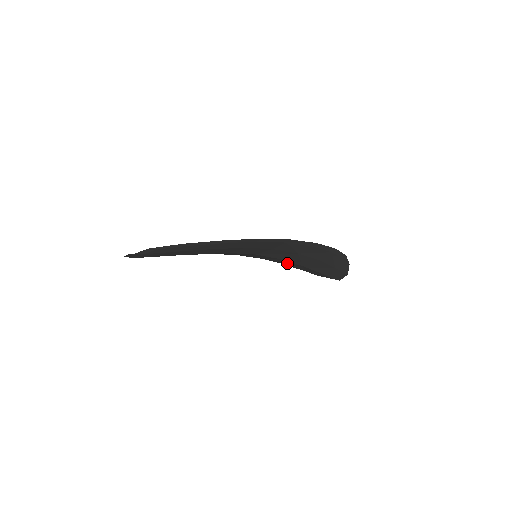
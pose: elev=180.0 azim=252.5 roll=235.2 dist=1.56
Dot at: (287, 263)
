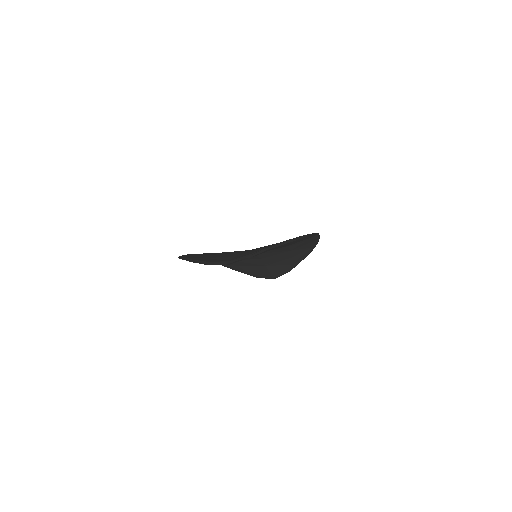
Dot at: (251, 263)
